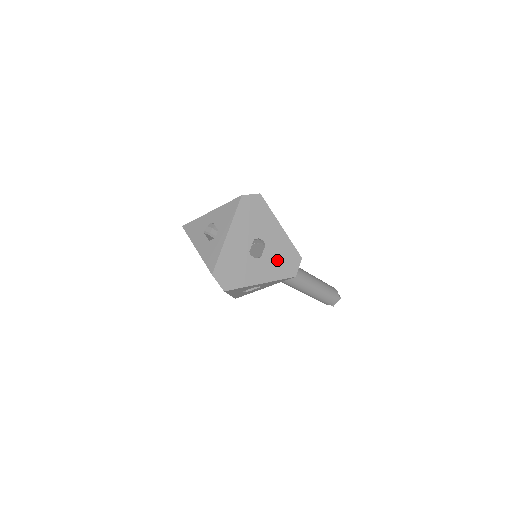
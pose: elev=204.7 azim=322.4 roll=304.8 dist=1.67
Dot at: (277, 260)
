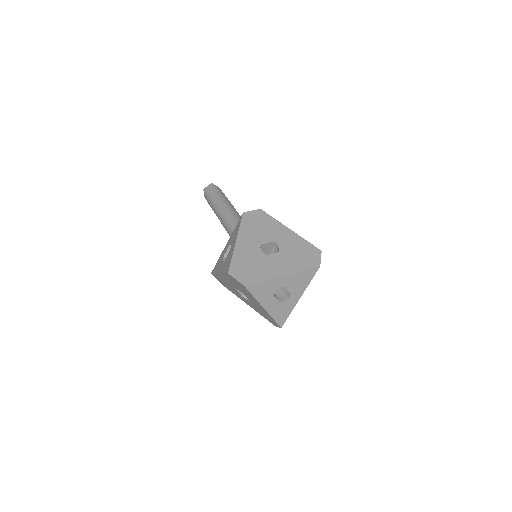
Dot at: occluded
